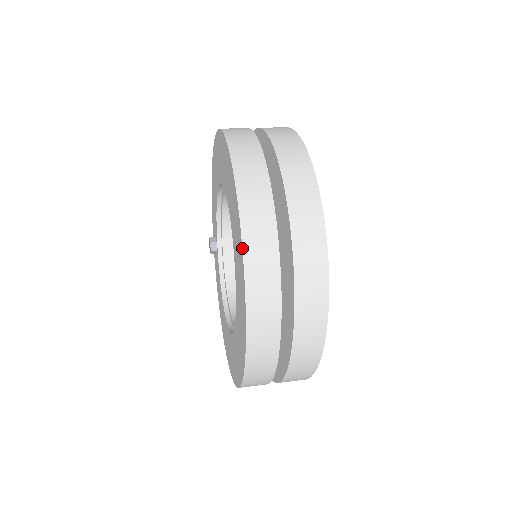
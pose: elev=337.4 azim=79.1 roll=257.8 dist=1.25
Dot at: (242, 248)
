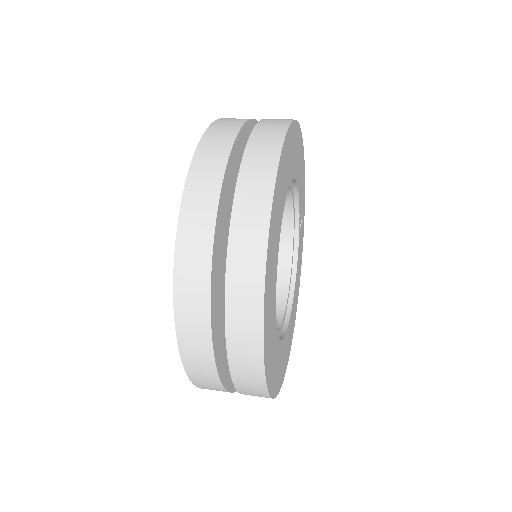
Dot at: (173, 292)
